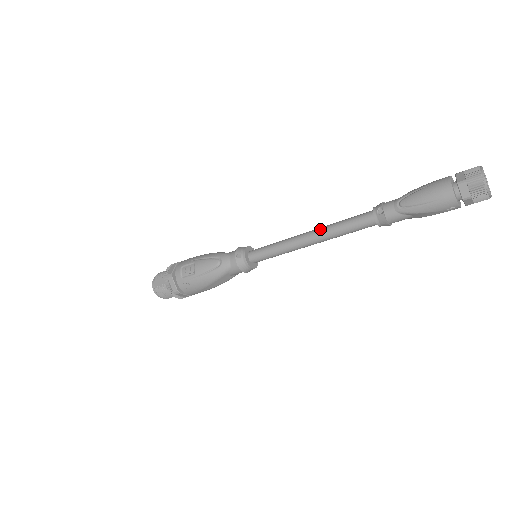
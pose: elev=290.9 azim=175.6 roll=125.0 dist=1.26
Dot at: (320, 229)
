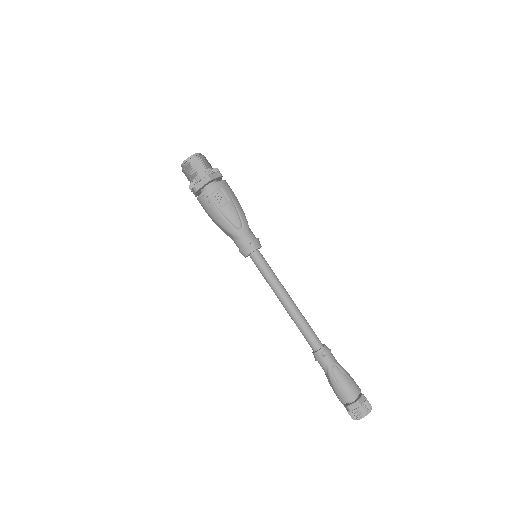
Dot at: (297, 309)
